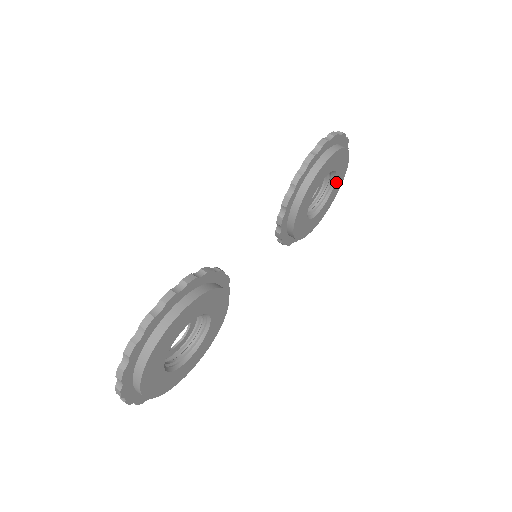
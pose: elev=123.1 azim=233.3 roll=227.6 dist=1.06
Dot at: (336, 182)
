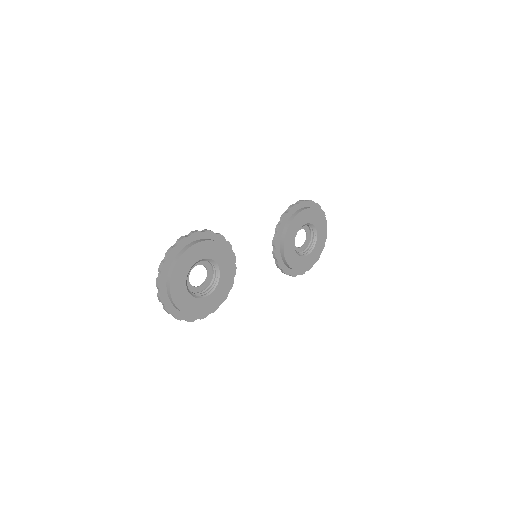
Dot at: (318, 238)
